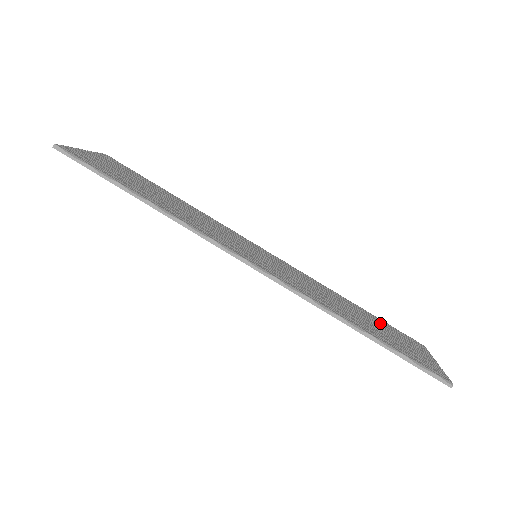
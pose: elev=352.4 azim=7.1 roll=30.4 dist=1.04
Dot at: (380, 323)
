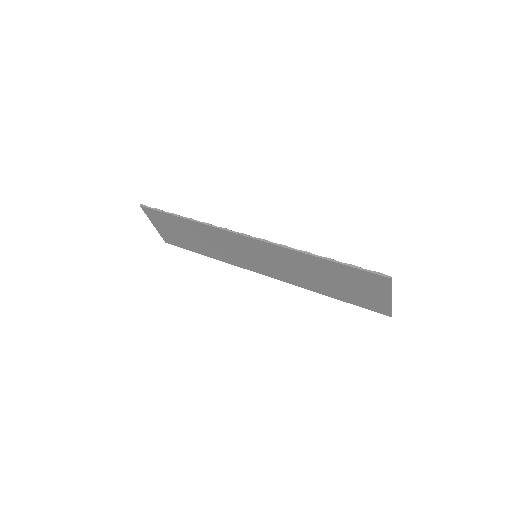
Dot at: occluded
